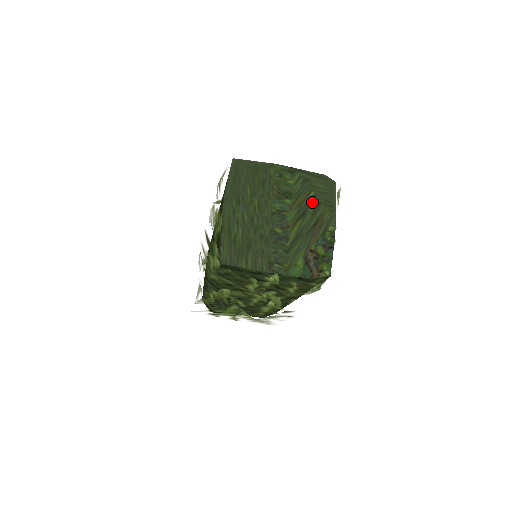
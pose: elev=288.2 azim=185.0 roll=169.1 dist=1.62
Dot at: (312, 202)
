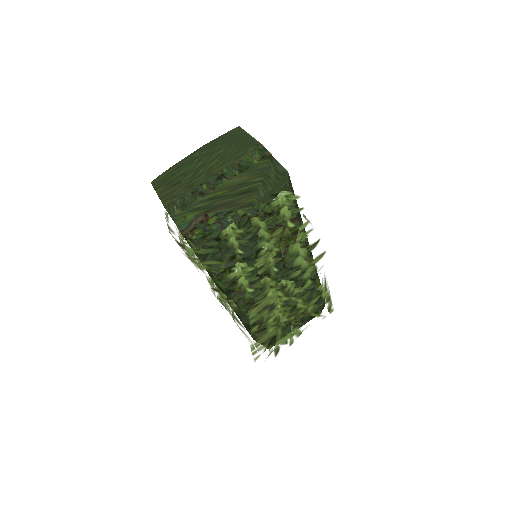
Dot at: (252, 184)
